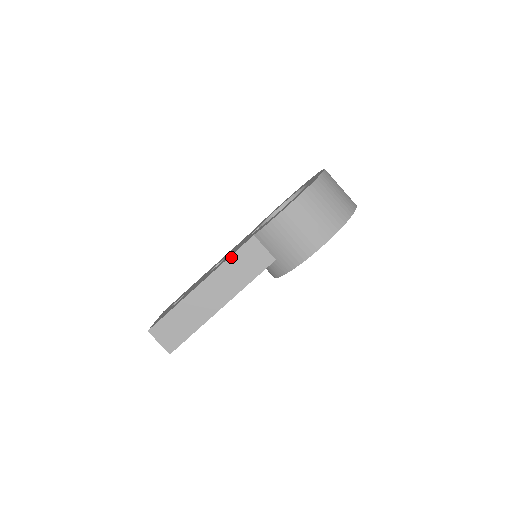
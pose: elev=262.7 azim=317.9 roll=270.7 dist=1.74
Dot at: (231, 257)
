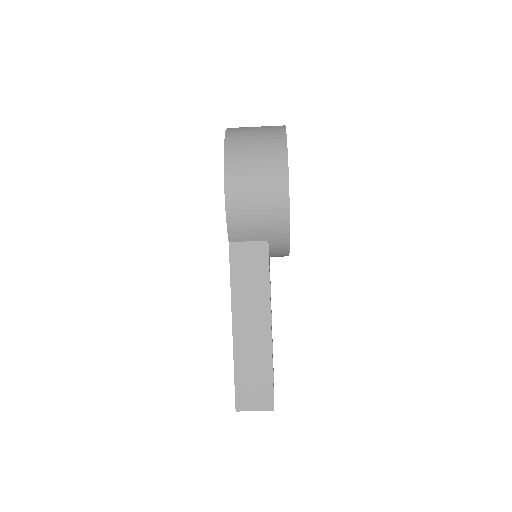
Dot at: (231, 279)
